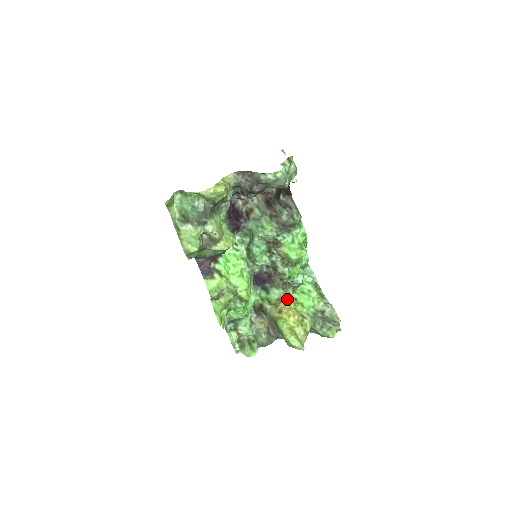
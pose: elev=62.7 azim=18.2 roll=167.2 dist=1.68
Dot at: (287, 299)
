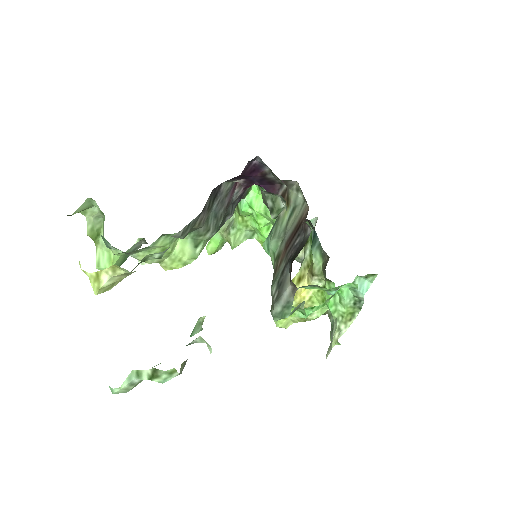
Dot at: (315, 279)
